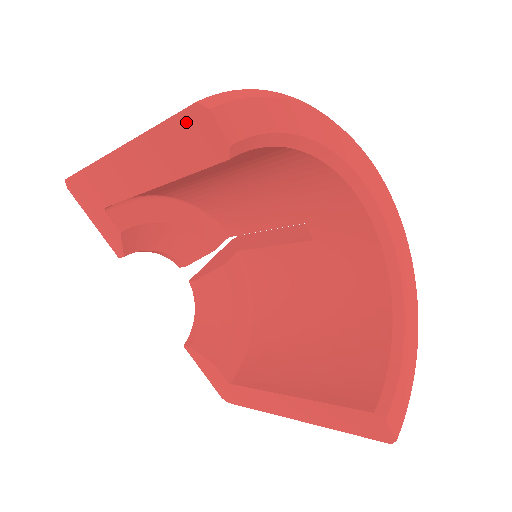
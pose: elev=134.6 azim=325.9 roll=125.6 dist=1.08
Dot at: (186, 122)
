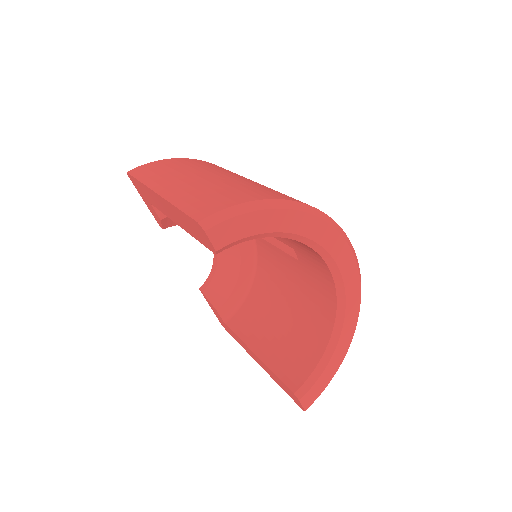
Dot at: (193, 223)
